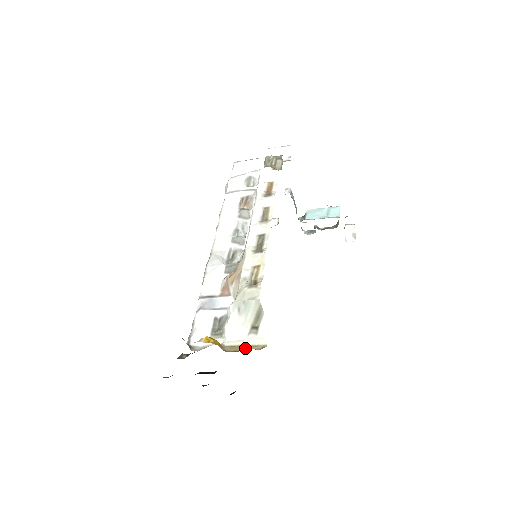
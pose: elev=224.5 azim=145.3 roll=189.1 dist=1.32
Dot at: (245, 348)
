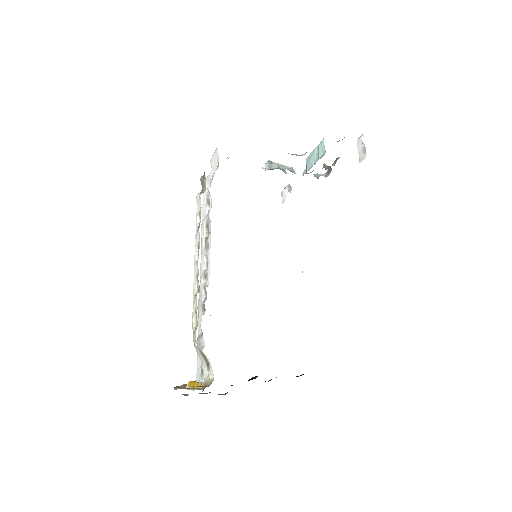
Dot at: (208, 384)
